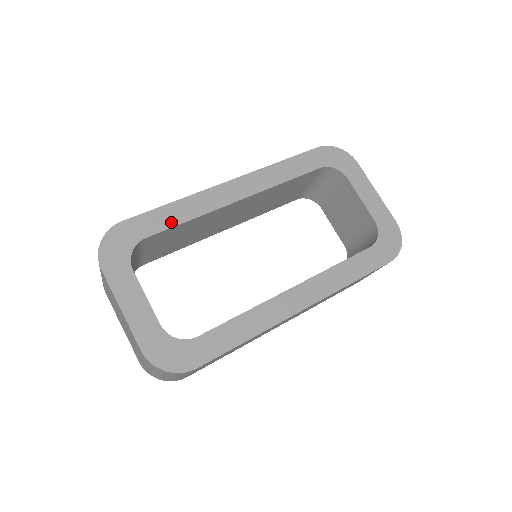
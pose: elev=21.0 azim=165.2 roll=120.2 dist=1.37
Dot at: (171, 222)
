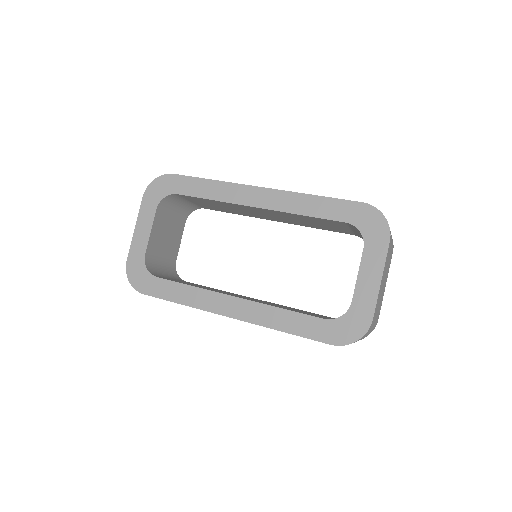
Dot at: (198, 193)
